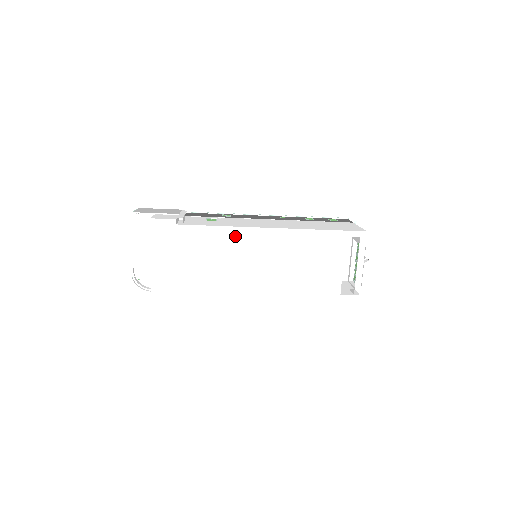
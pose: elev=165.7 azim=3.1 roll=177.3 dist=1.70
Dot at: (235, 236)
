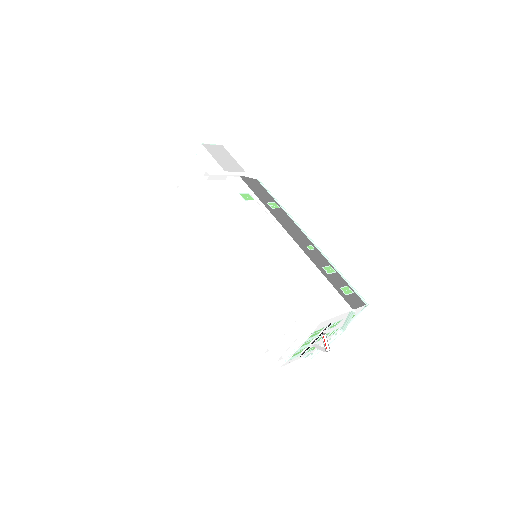
Dot at: (231, 222)
